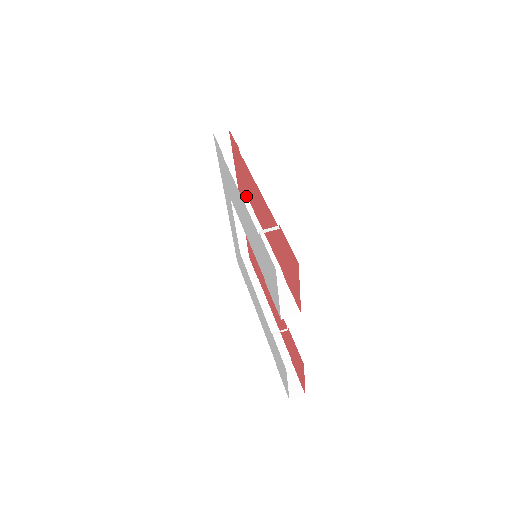
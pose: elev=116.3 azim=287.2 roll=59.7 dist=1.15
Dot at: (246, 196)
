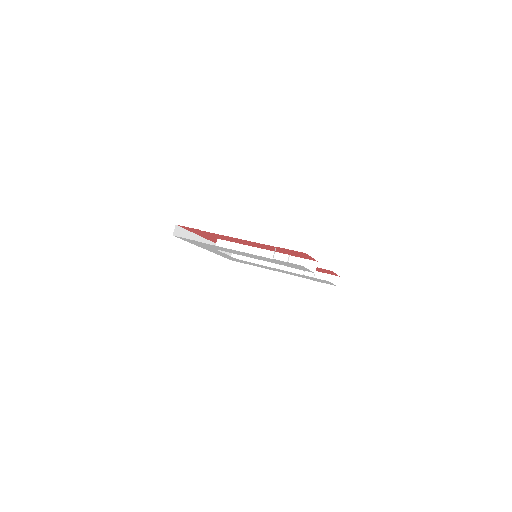
Dot at: (219, 239)
